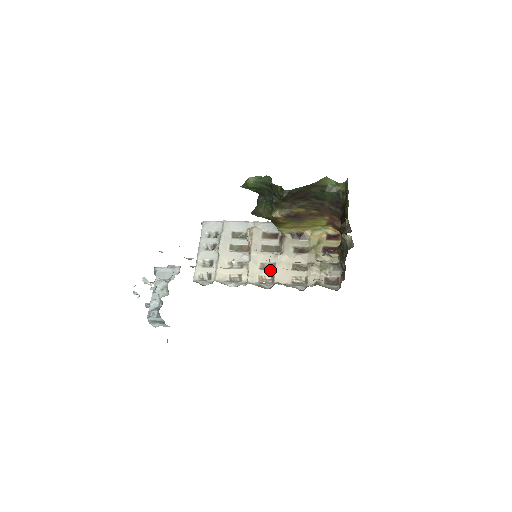
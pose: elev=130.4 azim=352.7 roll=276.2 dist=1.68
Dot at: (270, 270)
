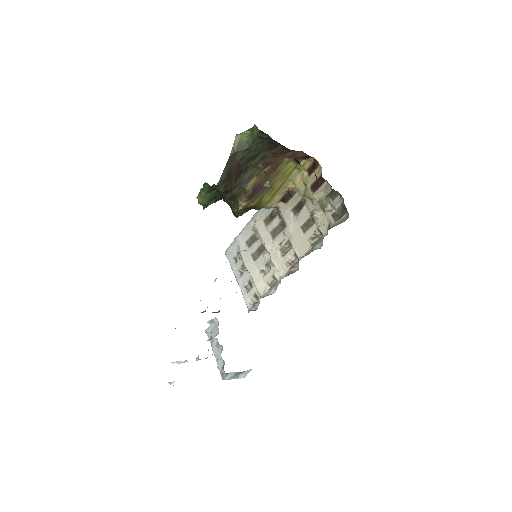
Dot at: (289, 250)
